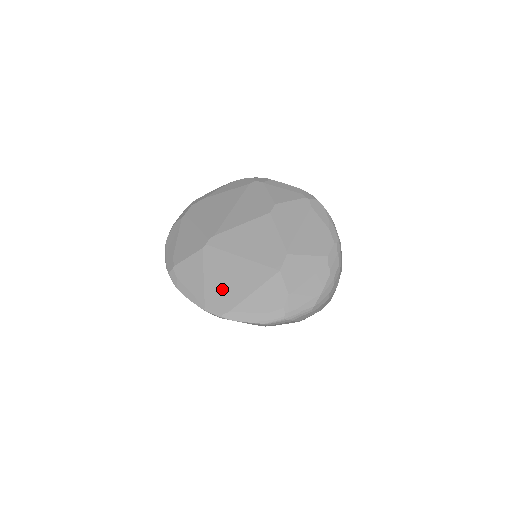
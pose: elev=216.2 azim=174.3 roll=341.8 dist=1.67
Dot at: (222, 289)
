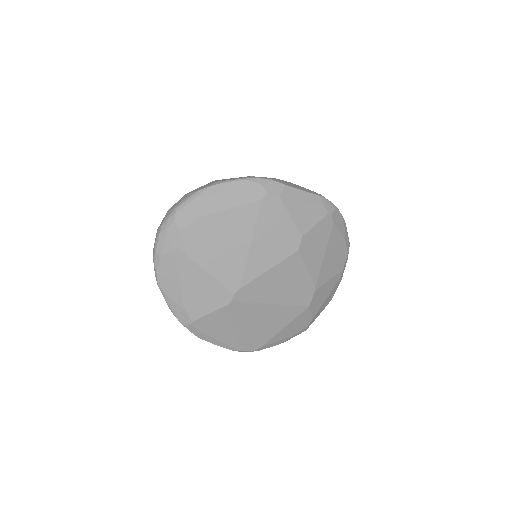
Dot at: (254, 333)
